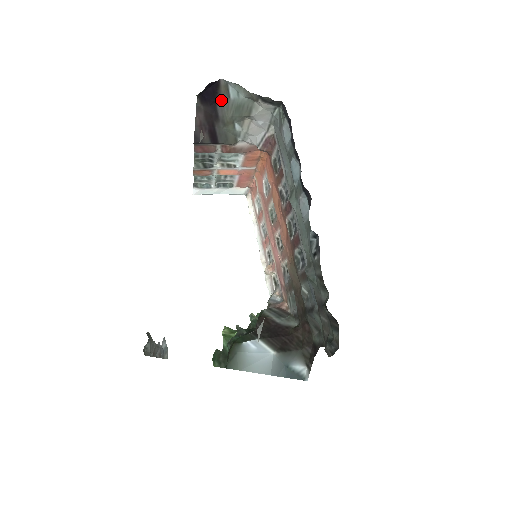
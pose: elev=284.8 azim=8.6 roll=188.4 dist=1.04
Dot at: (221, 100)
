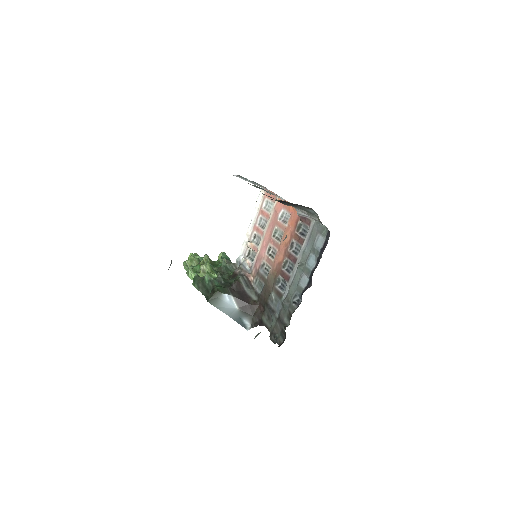
Dot at: (302, 206)
